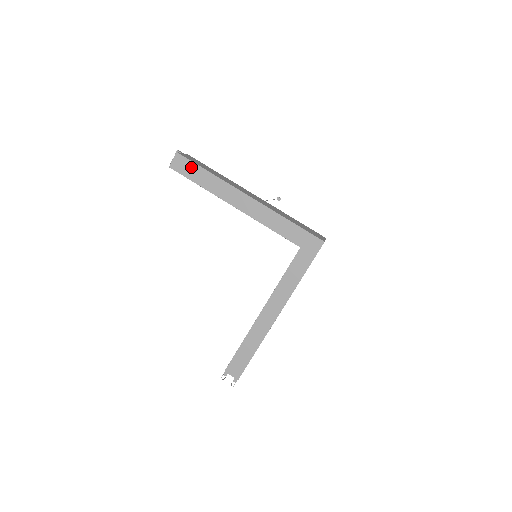
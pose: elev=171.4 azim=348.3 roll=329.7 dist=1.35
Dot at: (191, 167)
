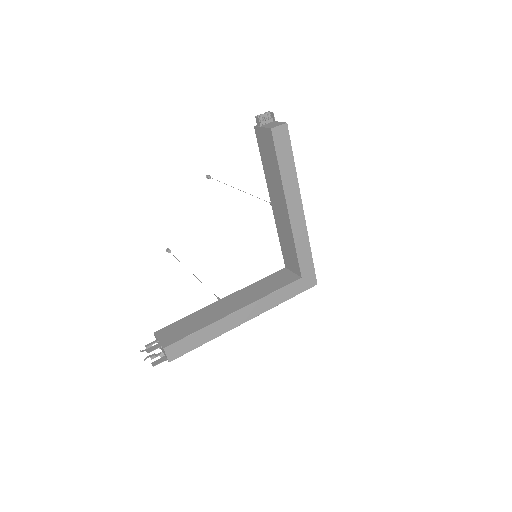
Dot at: (287, 147)
